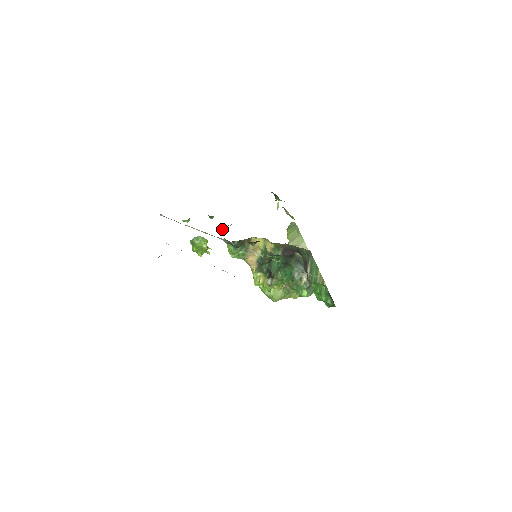
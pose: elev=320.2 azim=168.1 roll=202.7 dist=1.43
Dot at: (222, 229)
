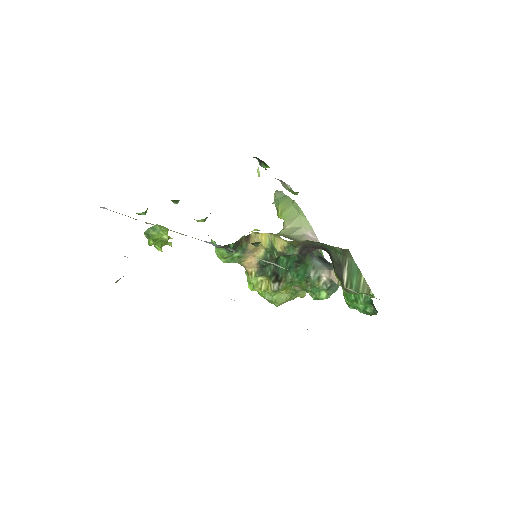
Dot at: occluded
